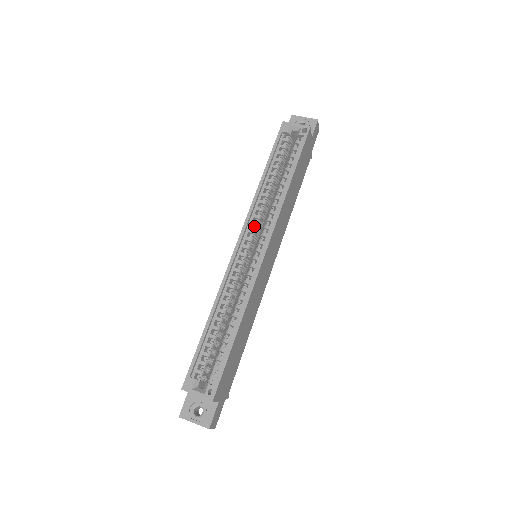
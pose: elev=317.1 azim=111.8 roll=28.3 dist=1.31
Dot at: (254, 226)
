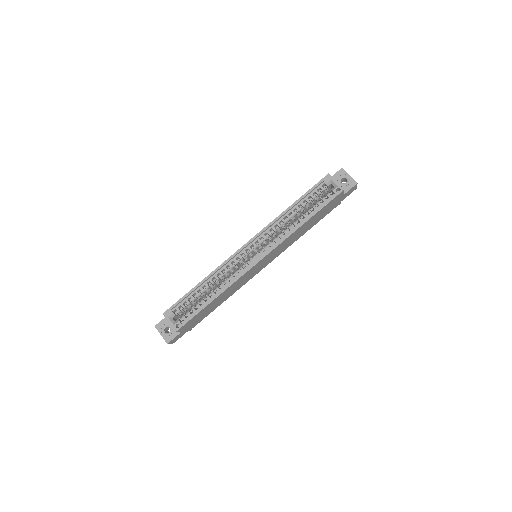
Dot at: (264, 238)
